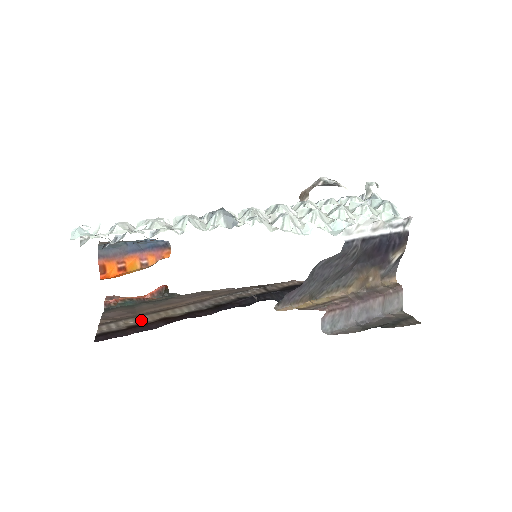
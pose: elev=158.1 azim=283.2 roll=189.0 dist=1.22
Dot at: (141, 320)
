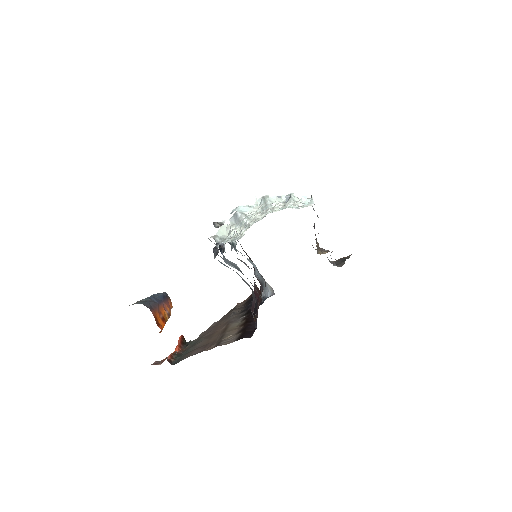
Dot at: (232, 333)
